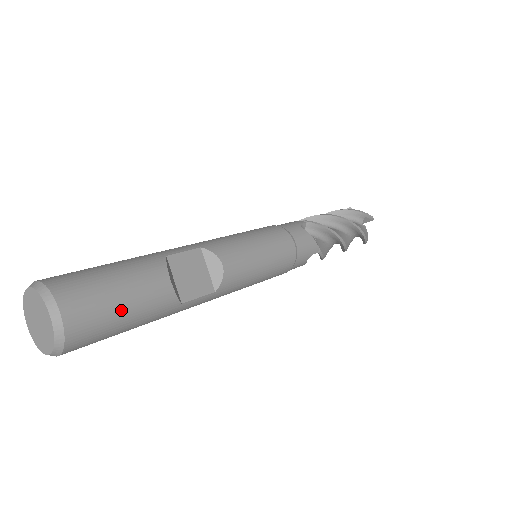
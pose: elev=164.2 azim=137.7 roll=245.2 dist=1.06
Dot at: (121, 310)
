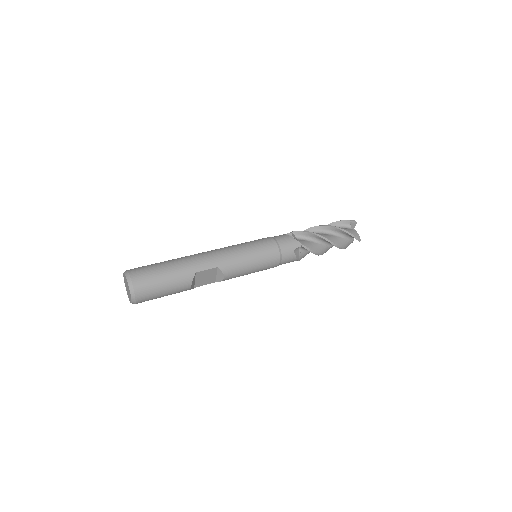
Dot at: occluded
